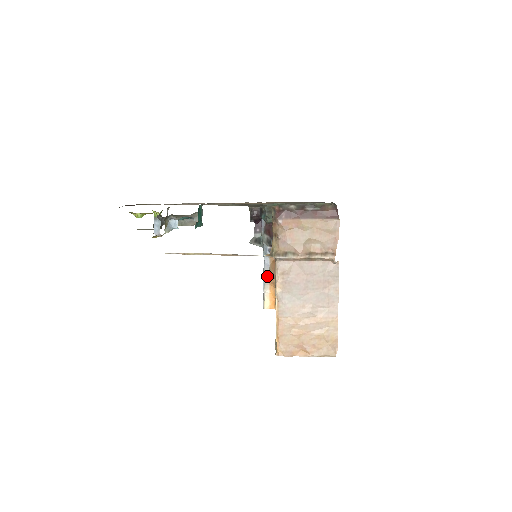
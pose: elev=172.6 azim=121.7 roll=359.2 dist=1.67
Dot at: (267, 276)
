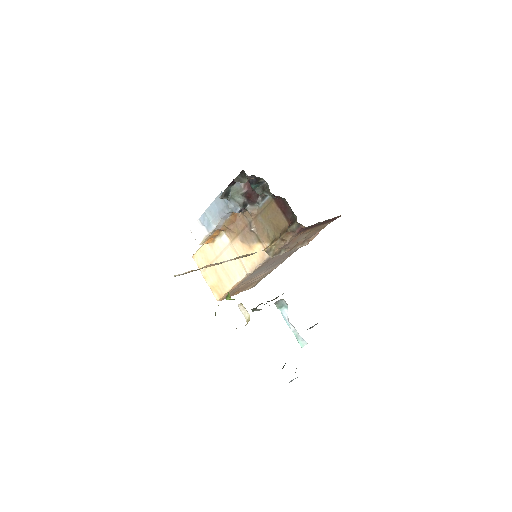
Dot at: (220, 225)
